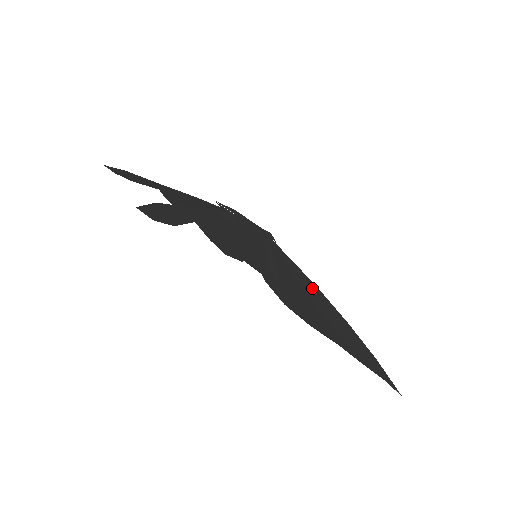
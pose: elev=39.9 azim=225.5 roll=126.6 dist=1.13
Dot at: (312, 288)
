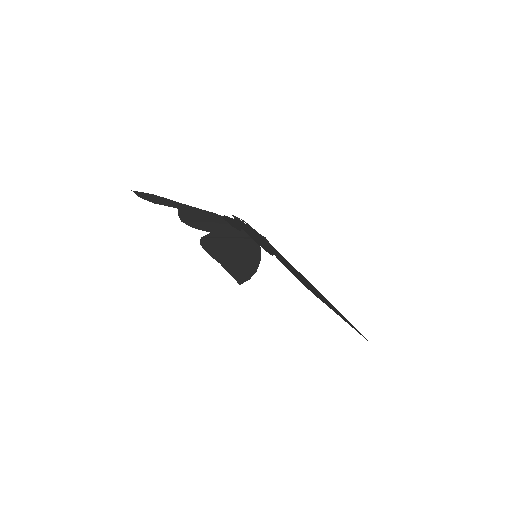
Dot at: (302, 276)
